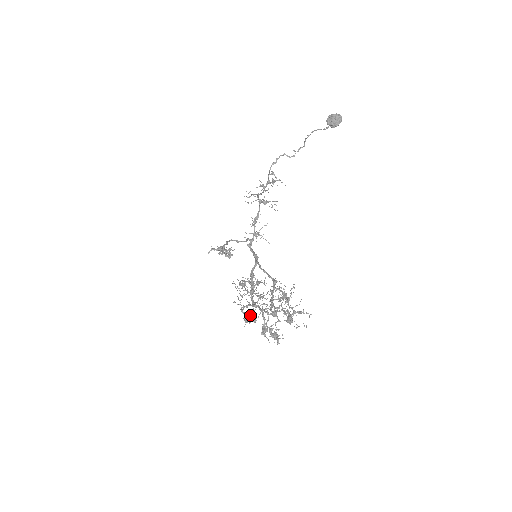
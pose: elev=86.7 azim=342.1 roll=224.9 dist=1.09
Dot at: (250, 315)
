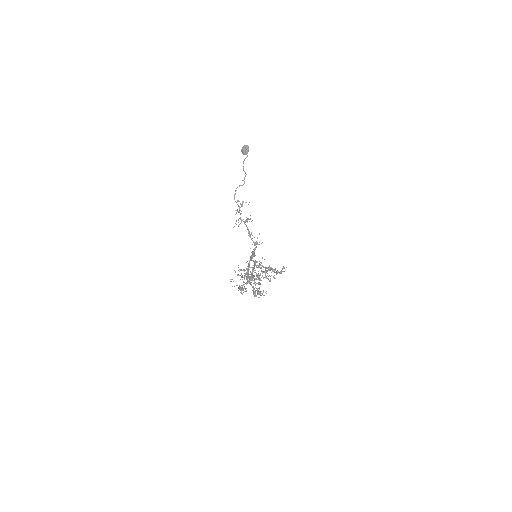
Dot at: (240, 288)
